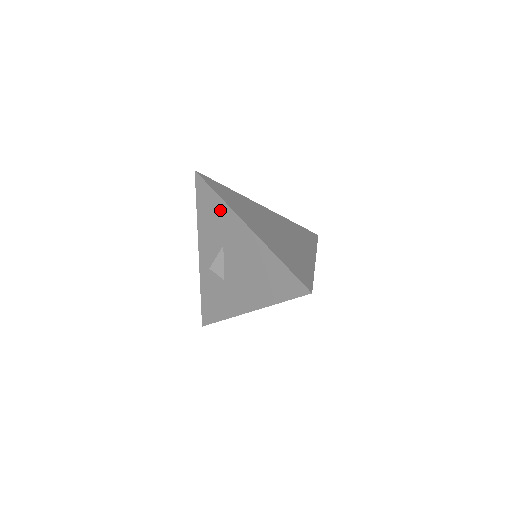
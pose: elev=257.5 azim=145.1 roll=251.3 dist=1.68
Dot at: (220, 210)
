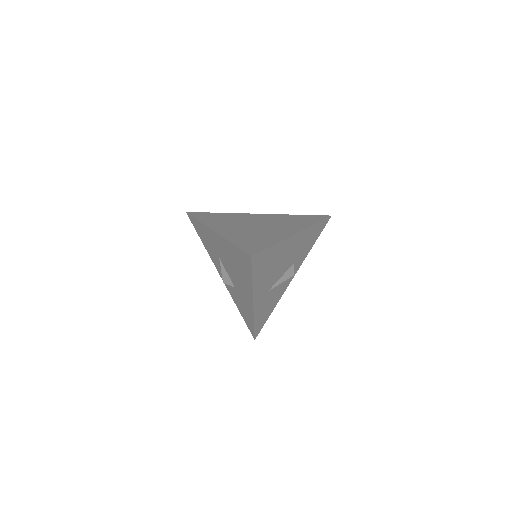
Dot at: (204, 231)
